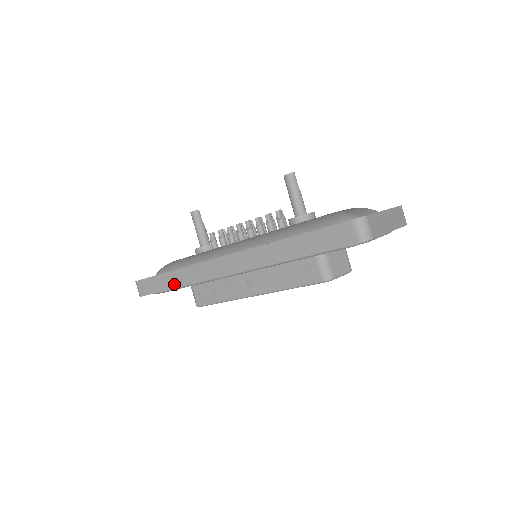
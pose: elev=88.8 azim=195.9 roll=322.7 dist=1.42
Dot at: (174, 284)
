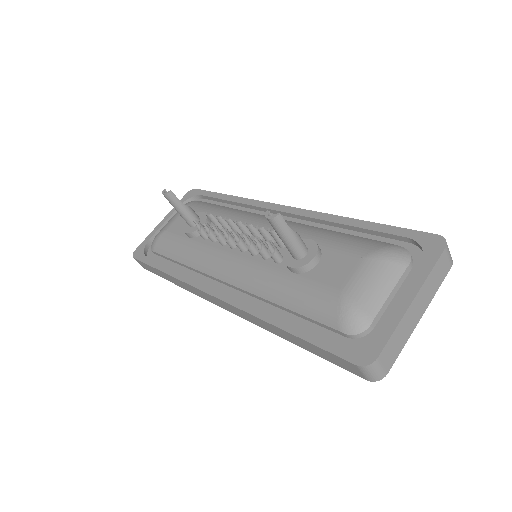
Dot at: (172, 282)
